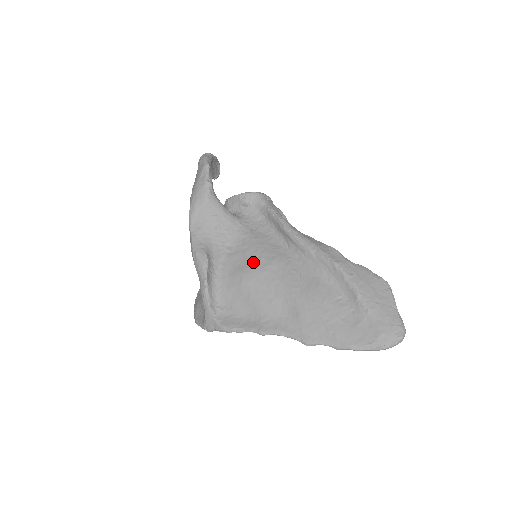
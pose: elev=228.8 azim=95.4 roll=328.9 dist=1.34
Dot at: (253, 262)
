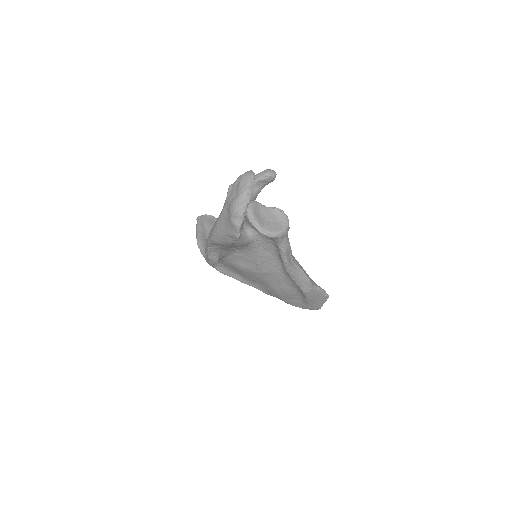
Dot at: (251, 267)
